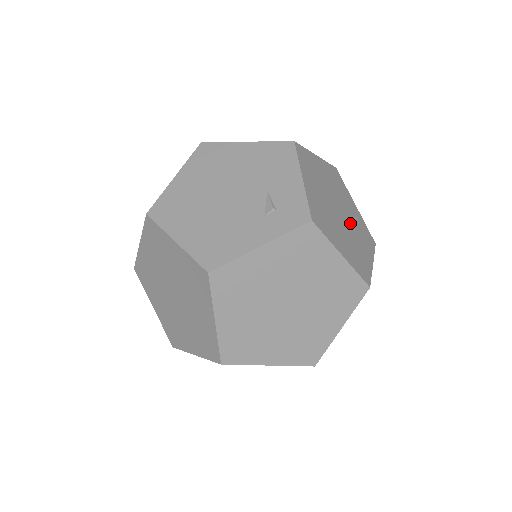
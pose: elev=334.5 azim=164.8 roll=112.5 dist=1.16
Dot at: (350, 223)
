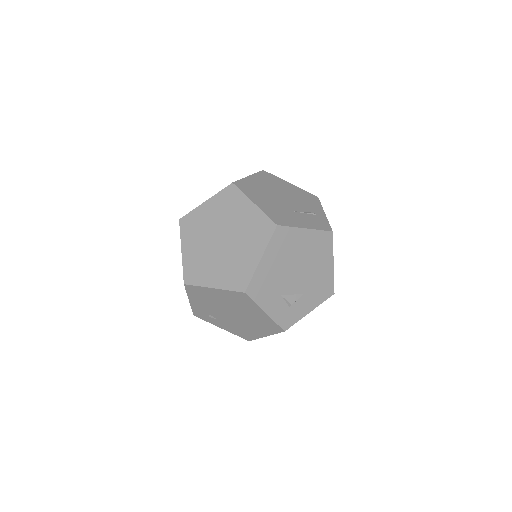
Dot at: (296, 208)
